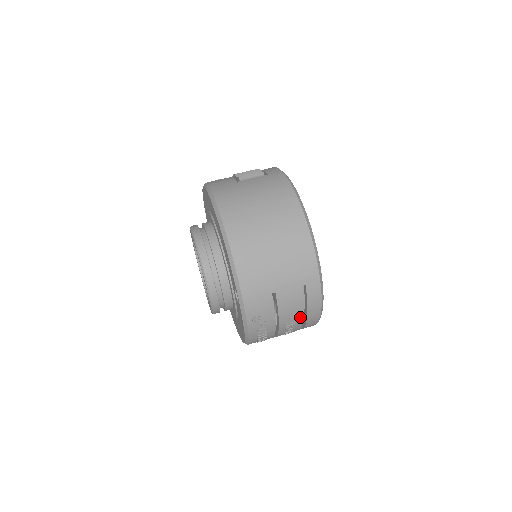
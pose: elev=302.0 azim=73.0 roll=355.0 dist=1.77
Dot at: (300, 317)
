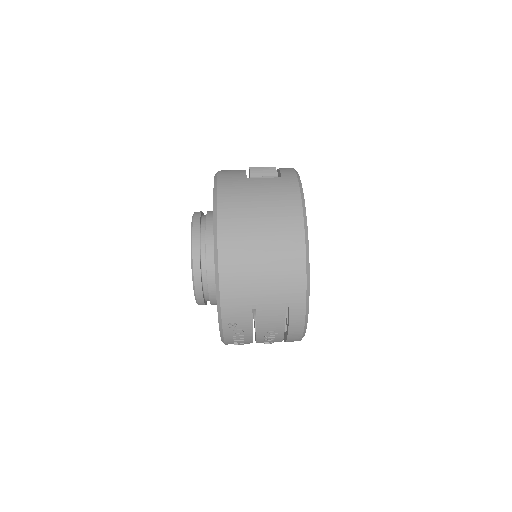
Dot at: (280, 333)
